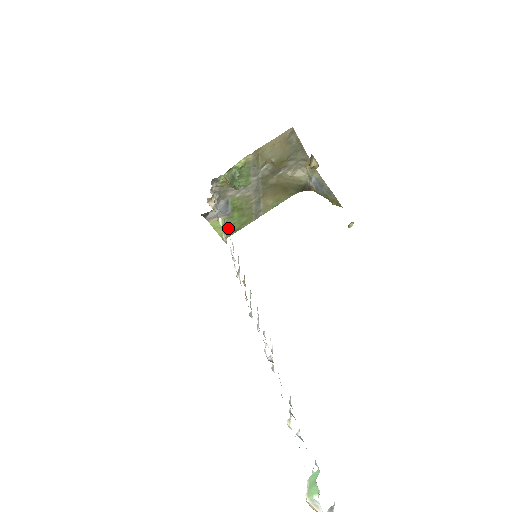
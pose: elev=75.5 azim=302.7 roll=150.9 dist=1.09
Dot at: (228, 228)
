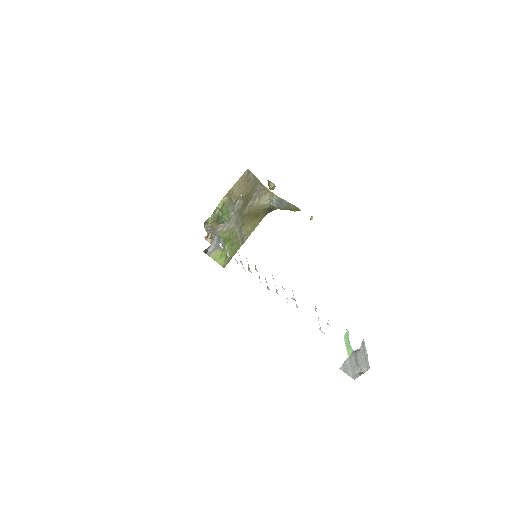
Dot at: (225, 257)
